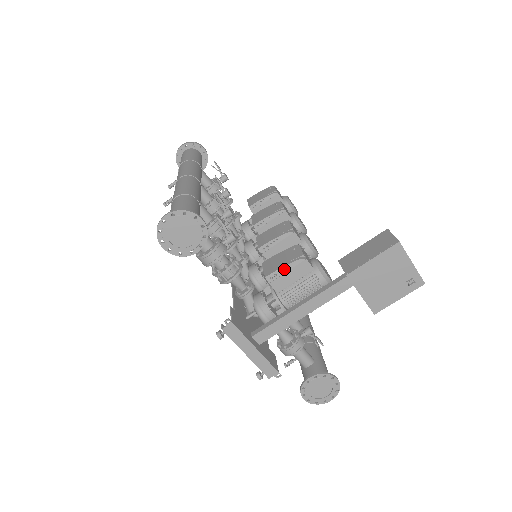
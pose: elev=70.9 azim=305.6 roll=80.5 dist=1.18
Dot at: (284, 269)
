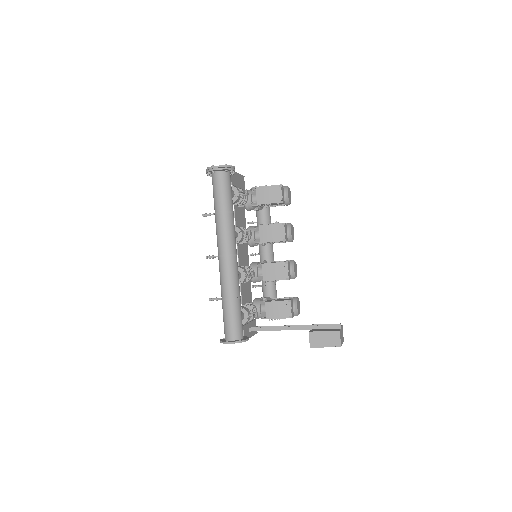
Dot at: occluded
